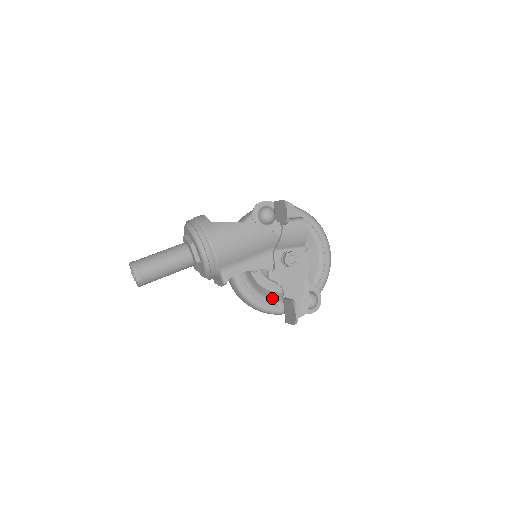
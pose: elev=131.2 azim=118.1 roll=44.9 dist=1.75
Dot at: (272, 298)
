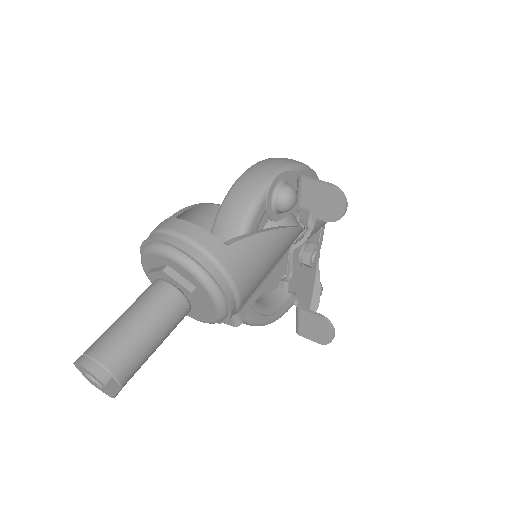
Dot at: (273, 304)
